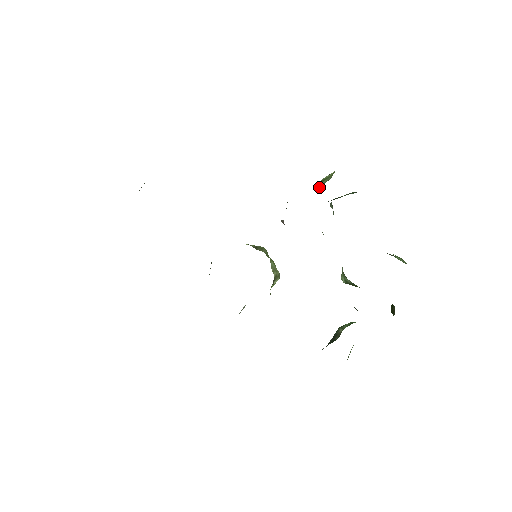
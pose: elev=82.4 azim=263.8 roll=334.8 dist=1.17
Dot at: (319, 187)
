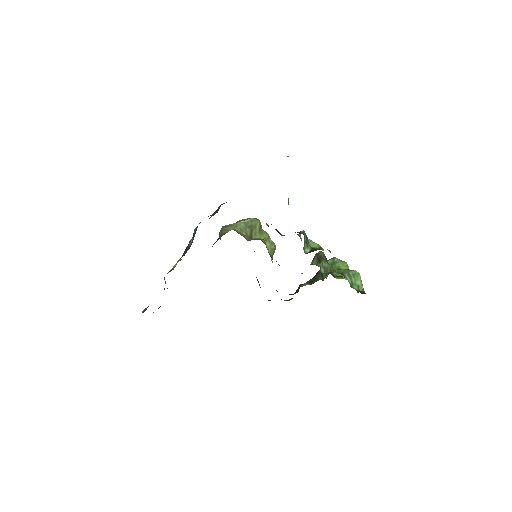
Dot at: occluded
